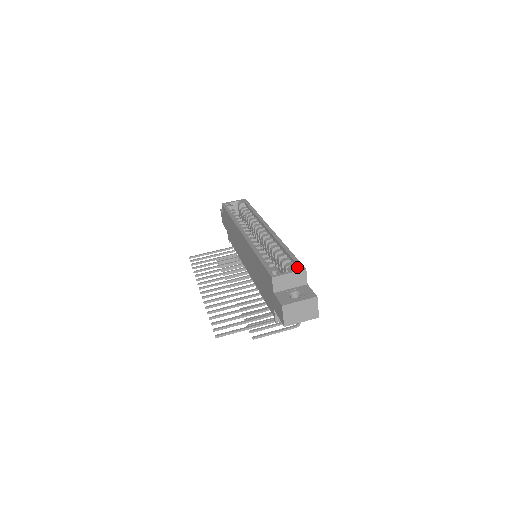
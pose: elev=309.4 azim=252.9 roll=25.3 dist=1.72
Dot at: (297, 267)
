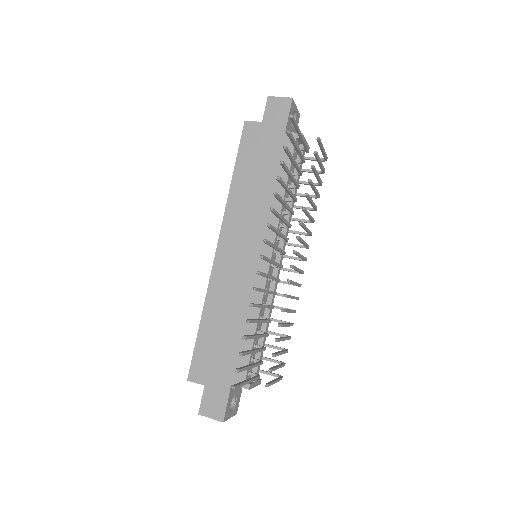
Dot at: occluded
